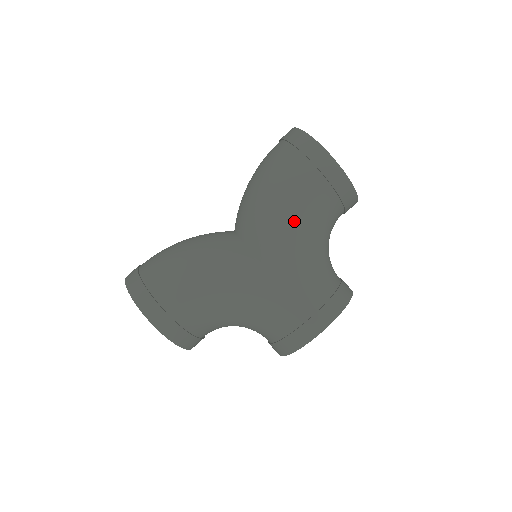
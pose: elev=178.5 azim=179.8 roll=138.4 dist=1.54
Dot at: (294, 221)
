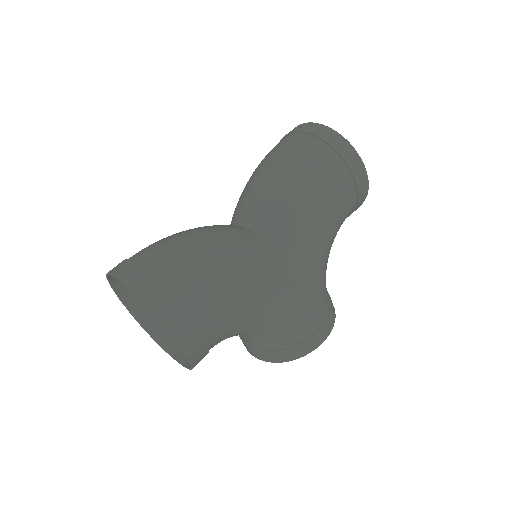
Dot at: (328, 233)
